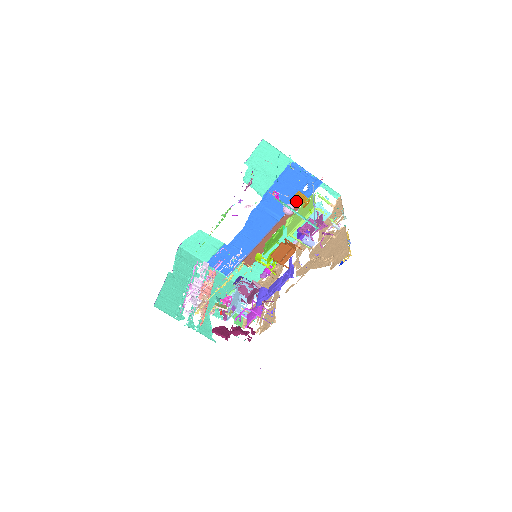
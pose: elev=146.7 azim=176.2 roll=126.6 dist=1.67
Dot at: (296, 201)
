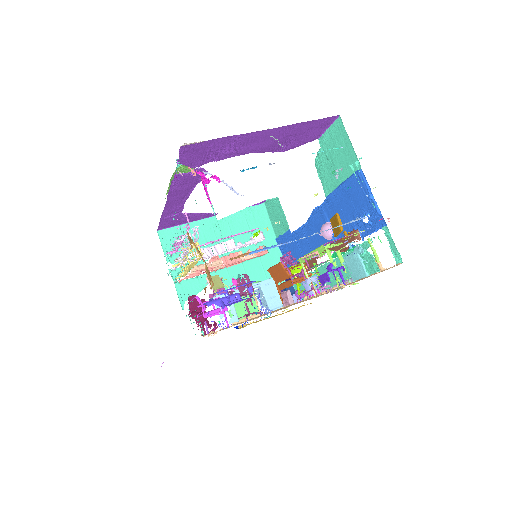
Dot at: (334, 225)
